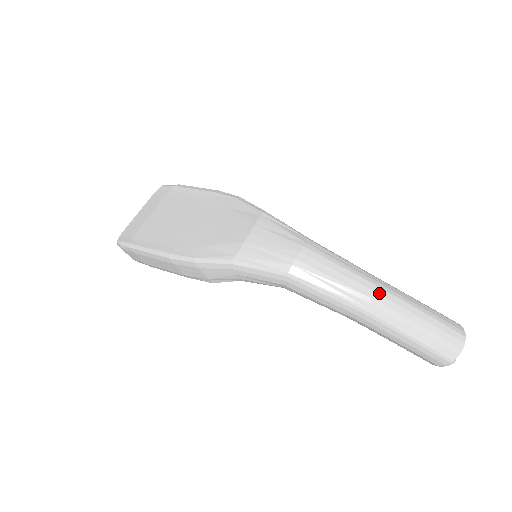
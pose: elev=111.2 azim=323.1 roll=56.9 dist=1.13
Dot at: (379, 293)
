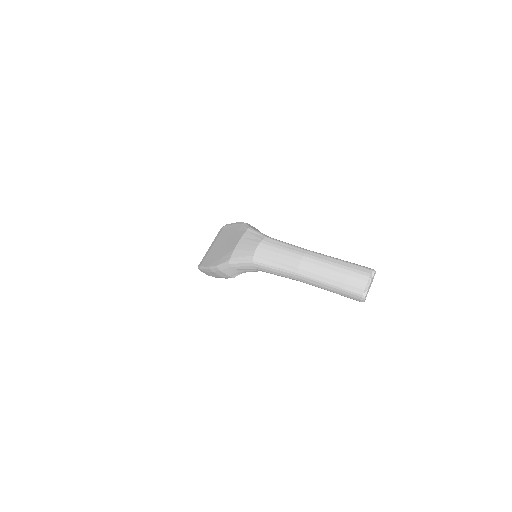
Dot at: (304, 260)
